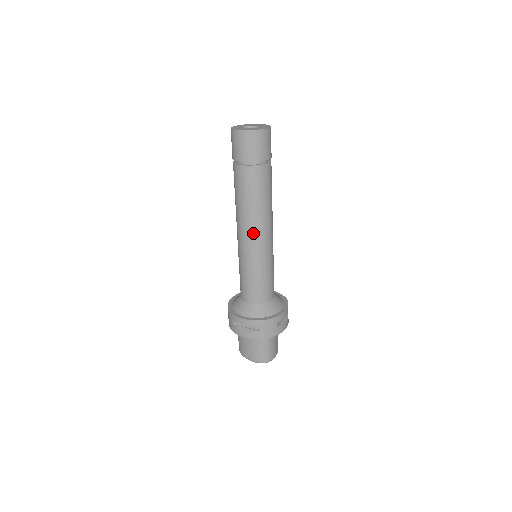
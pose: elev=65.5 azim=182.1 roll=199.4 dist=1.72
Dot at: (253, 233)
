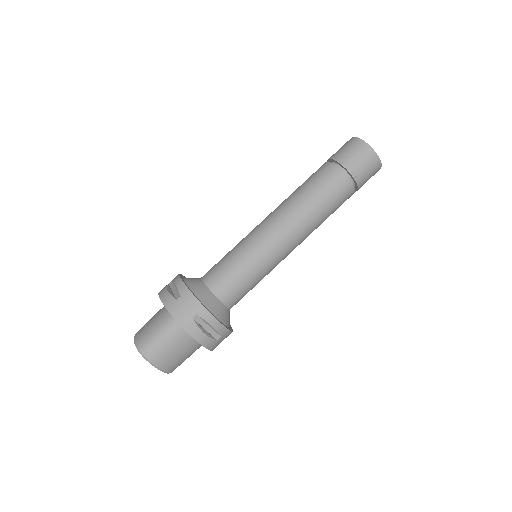
Dot at: (276, 218)
